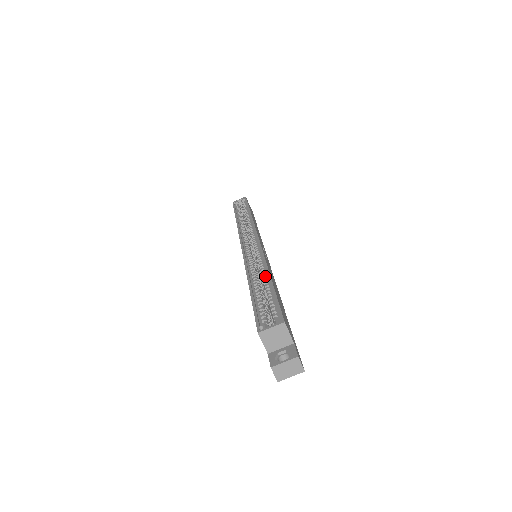
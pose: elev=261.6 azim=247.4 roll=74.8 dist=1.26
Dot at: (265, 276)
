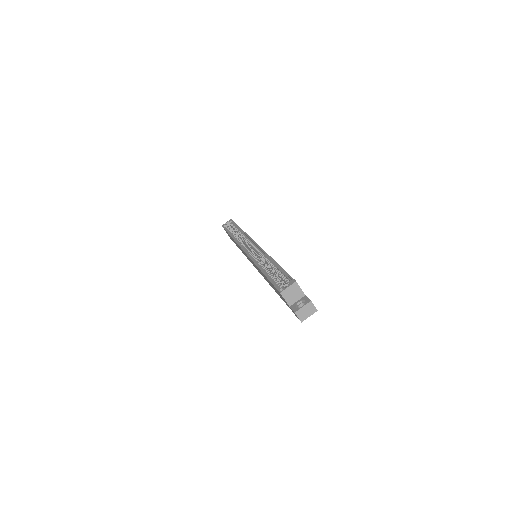
Dot at: (270, 262)
